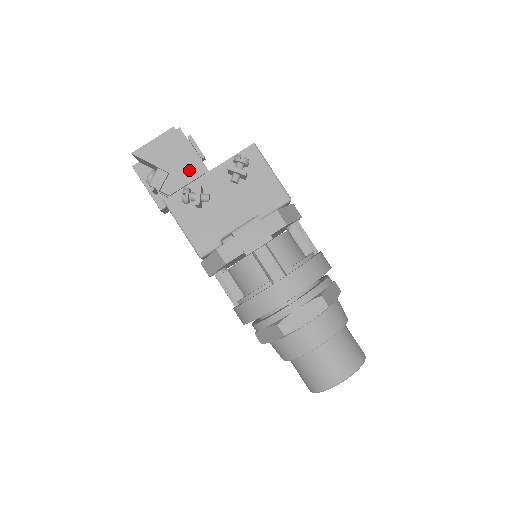
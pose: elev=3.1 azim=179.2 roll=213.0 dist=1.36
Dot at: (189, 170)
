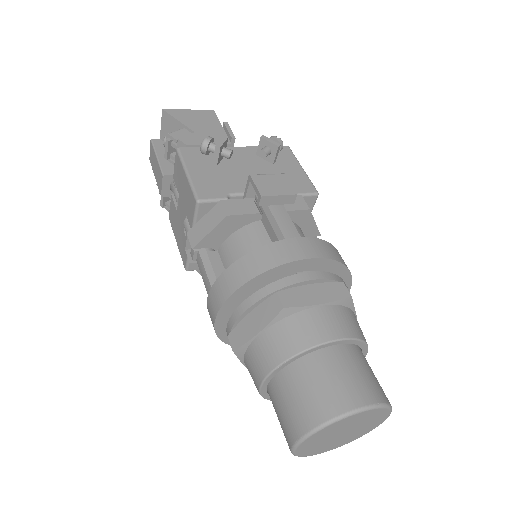
Dot at: (216, 137)
